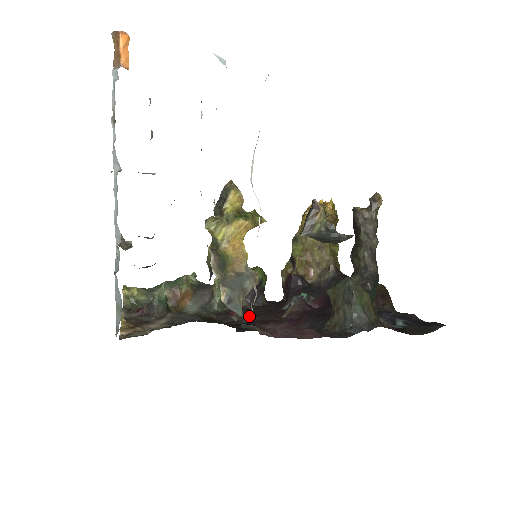
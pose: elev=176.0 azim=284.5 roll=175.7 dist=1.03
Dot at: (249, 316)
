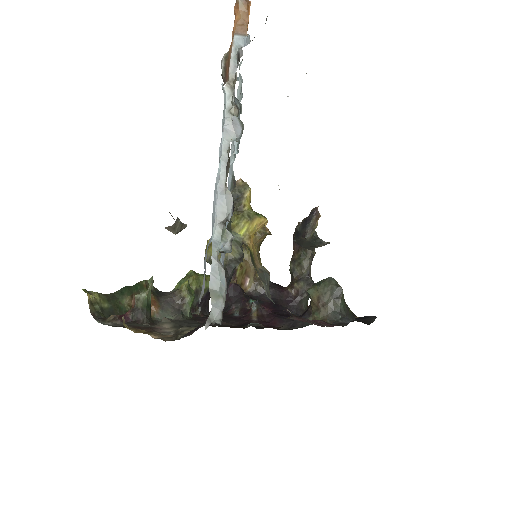
Dot at: (224, 321)
